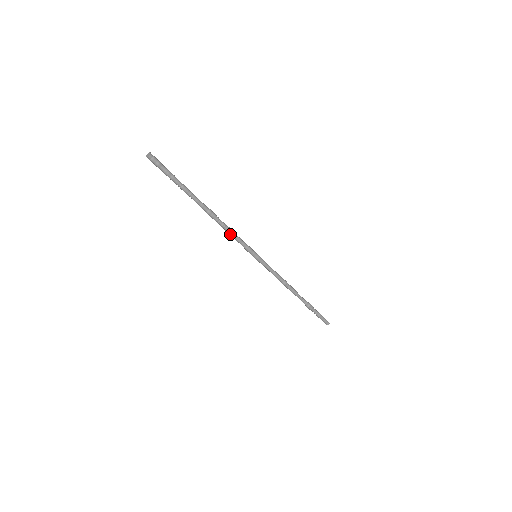
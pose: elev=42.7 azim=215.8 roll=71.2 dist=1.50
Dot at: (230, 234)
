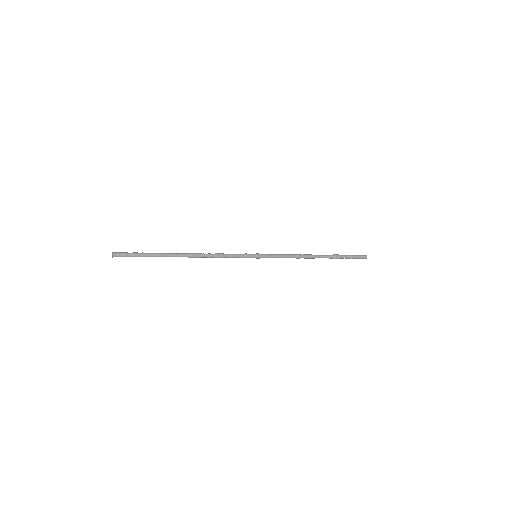
Dot at: occluded
